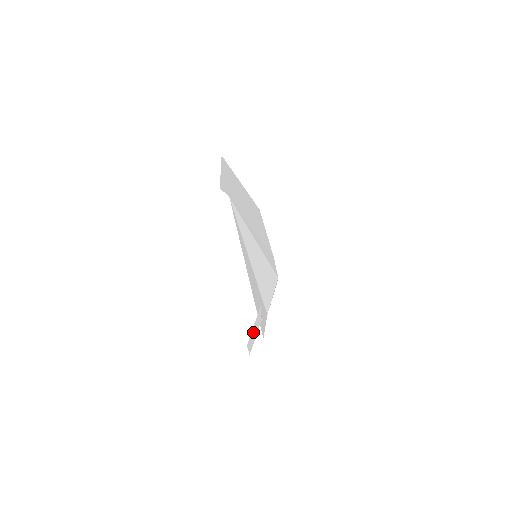
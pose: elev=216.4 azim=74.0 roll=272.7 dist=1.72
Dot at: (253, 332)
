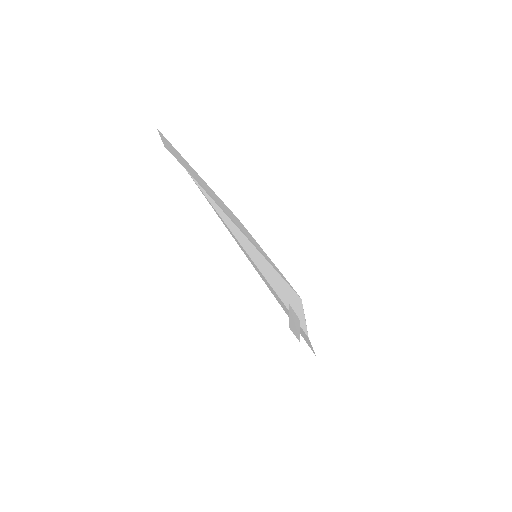
Dot at: (292, 322)
